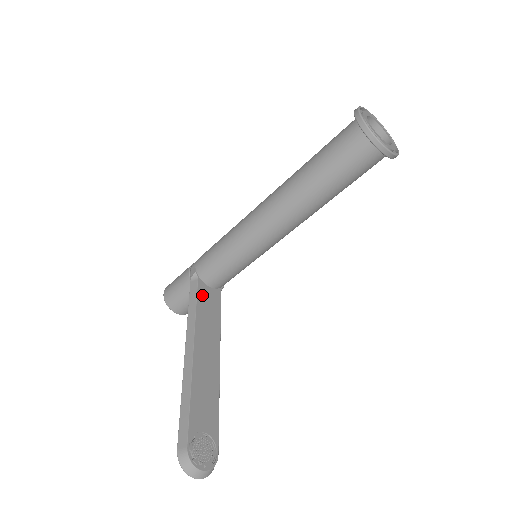
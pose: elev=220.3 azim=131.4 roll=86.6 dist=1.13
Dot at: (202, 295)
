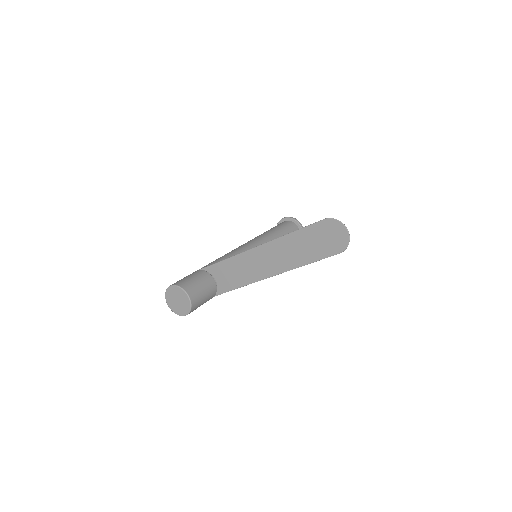
Dot at: occluded
